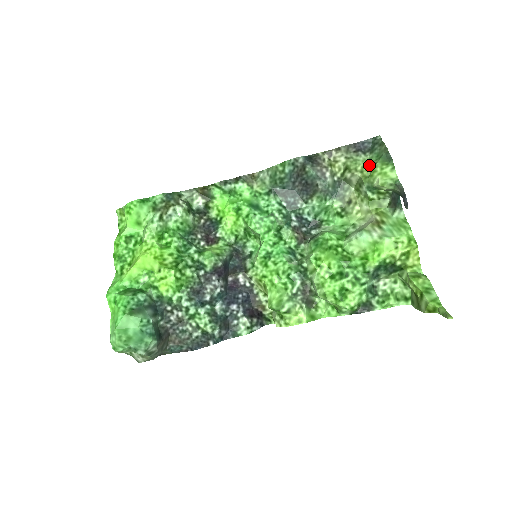
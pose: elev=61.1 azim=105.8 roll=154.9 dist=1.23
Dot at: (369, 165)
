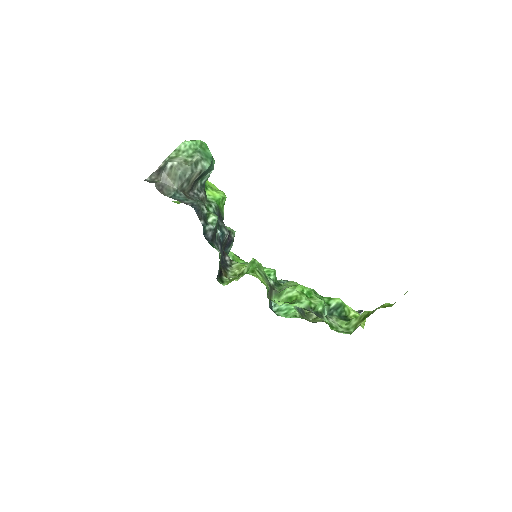
Dot at: occluded
